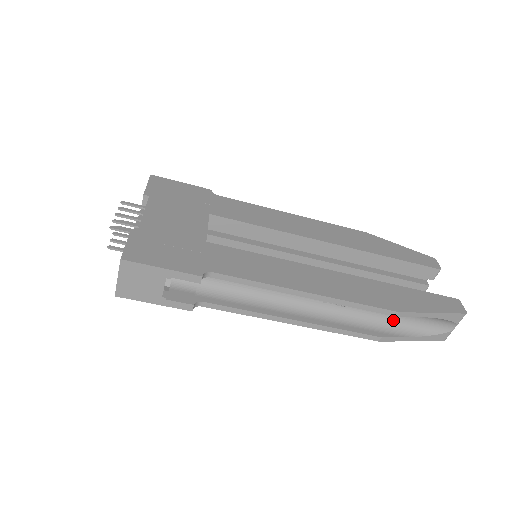
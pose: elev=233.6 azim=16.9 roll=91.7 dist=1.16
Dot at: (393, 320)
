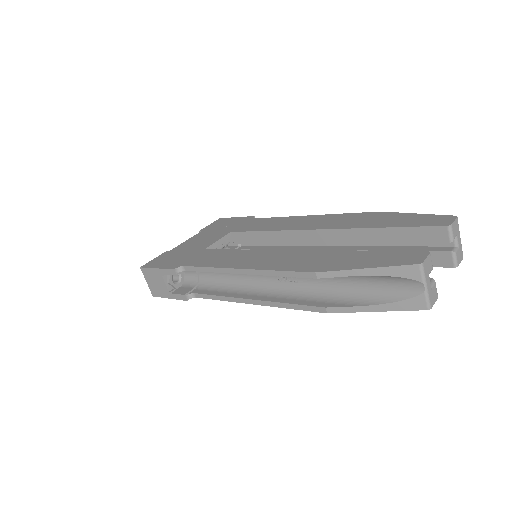
Dot at: (348, 289)
